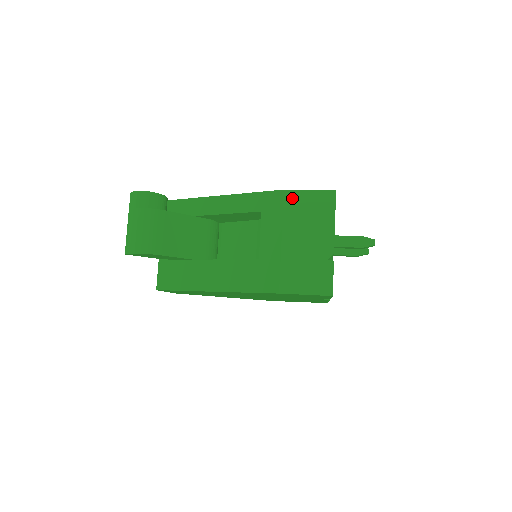
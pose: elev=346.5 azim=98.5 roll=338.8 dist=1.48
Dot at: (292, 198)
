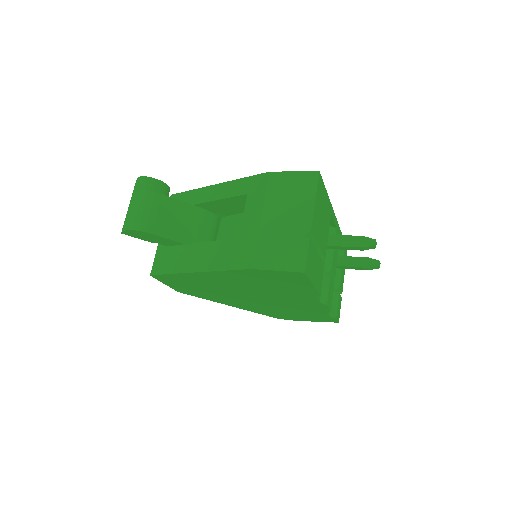
Dot at: (276, 179)
